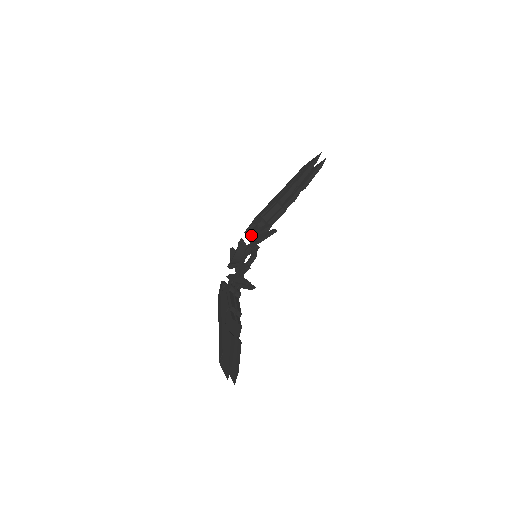
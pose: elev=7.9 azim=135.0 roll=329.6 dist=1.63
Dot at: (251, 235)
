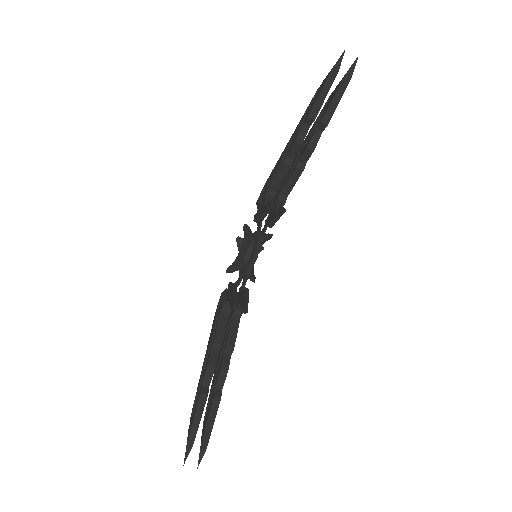
Dot at: (255, 218)
